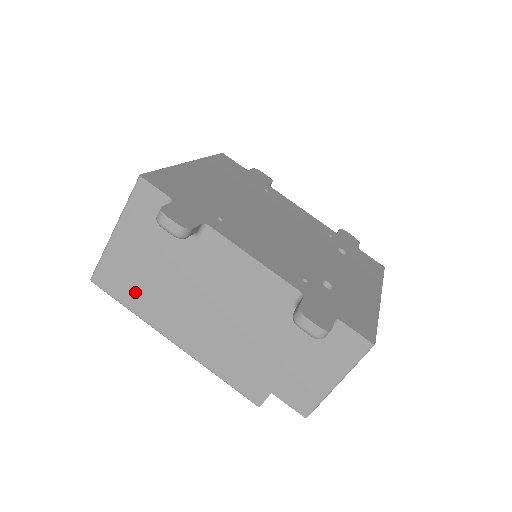
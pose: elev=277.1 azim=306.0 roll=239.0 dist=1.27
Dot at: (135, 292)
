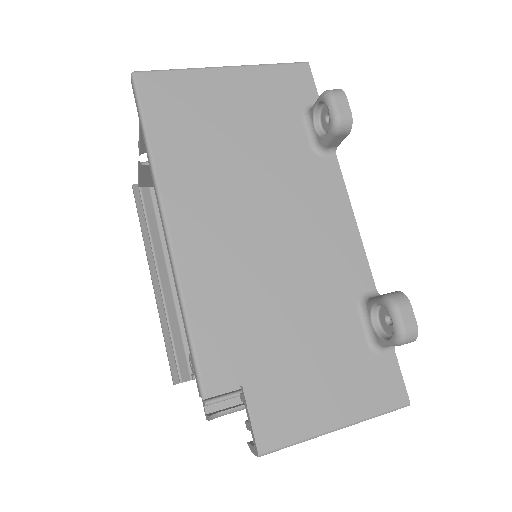
Dot at: (181, 133)
